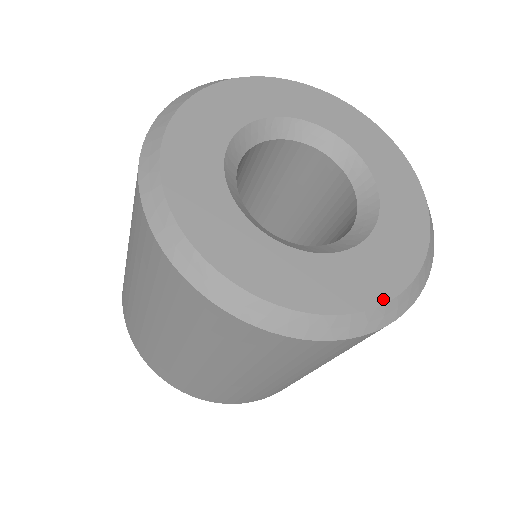
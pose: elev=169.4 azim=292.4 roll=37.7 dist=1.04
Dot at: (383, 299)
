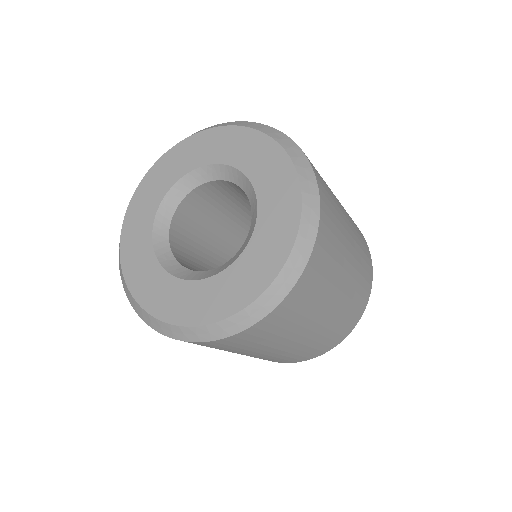
Dot at: (195, 323)
